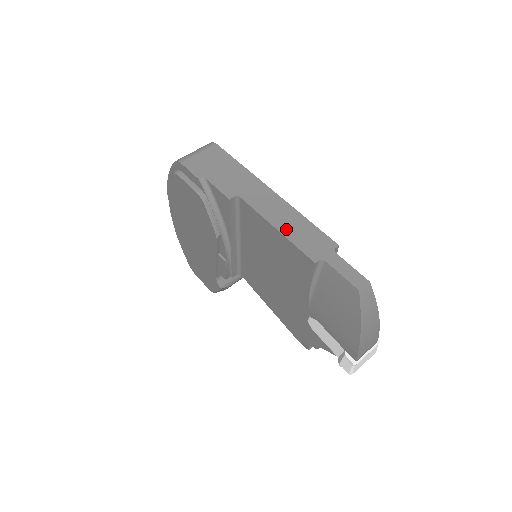
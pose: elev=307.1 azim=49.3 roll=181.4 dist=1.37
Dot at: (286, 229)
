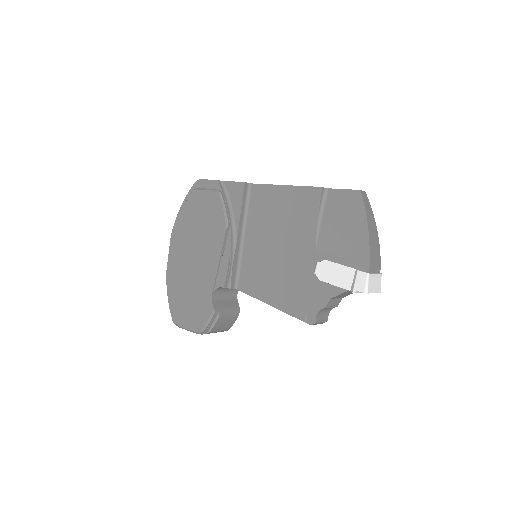
Dot at: occluded
